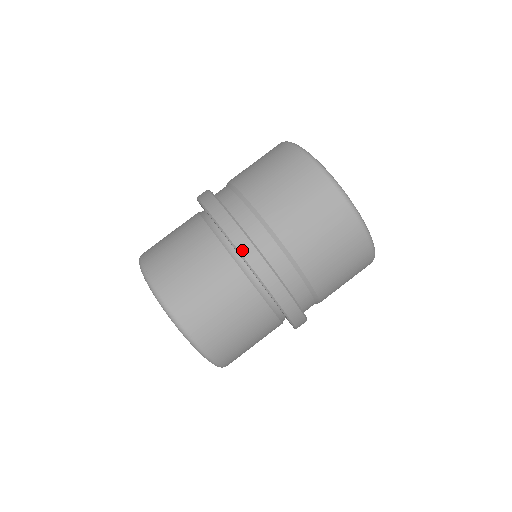
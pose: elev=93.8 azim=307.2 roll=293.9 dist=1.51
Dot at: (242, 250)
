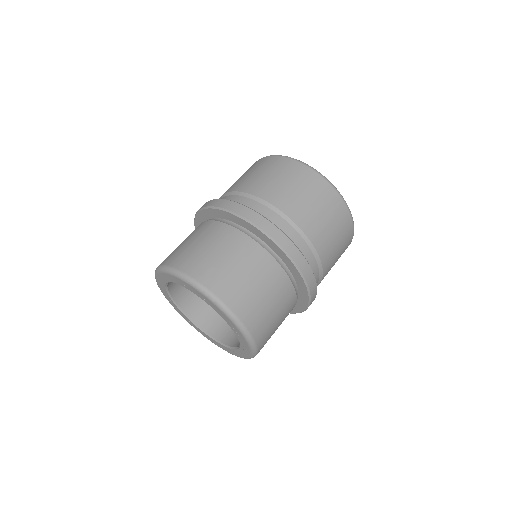
Dot at: (208, 205)
